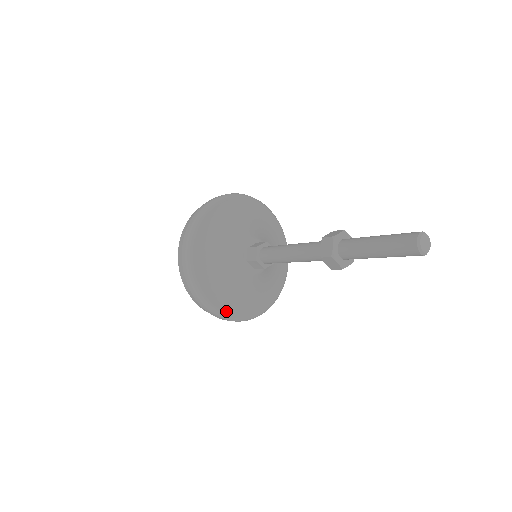
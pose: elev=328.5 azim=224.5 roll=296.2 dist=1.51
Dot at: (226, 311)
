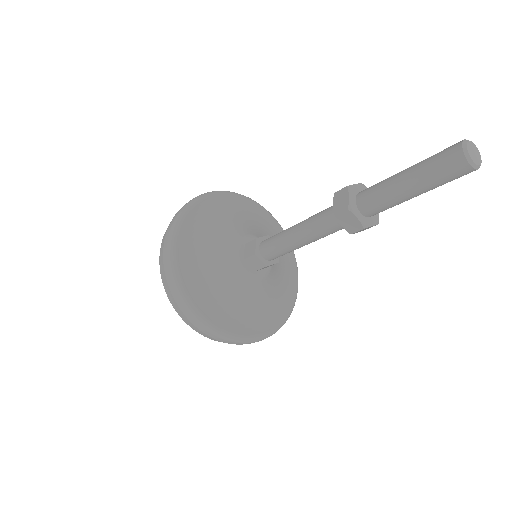
Dot at: (219, 324)
